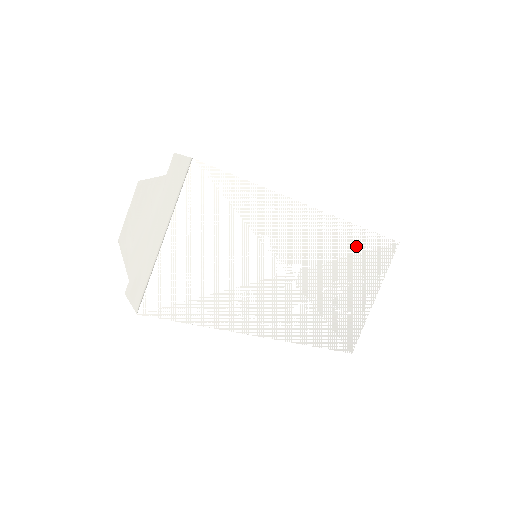
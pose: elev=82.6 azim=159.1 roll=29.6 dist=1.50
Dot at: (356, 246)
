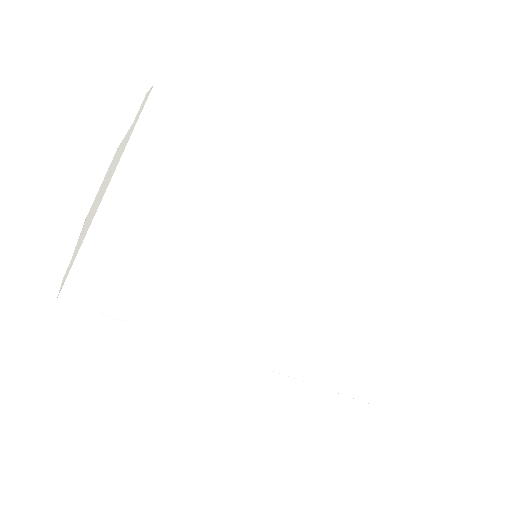
Dot at: (392, 250)
